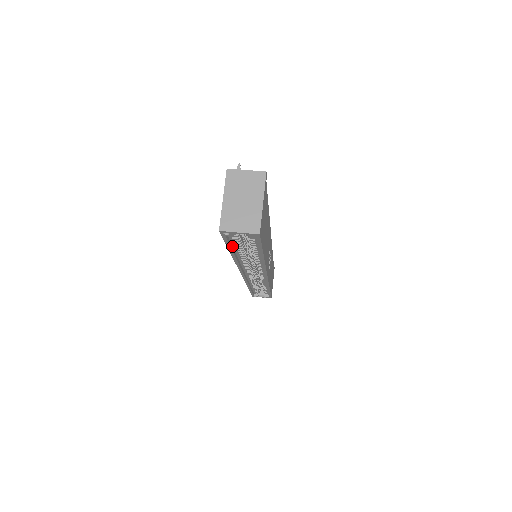
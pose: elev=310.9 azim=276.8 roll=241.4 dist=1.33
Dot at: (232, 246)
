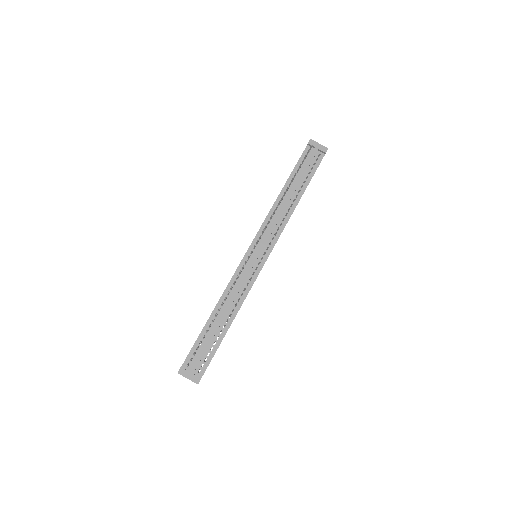
Dot at: occluded
